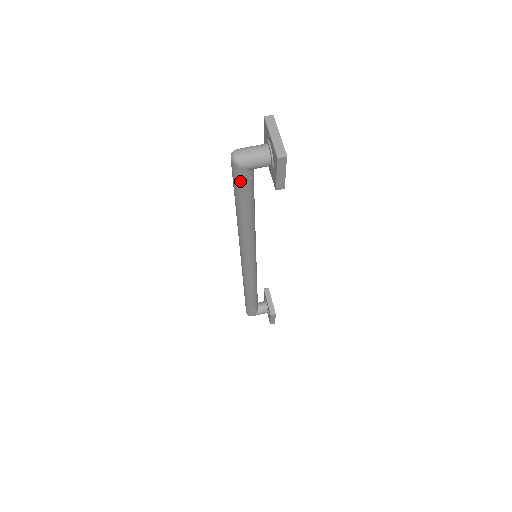
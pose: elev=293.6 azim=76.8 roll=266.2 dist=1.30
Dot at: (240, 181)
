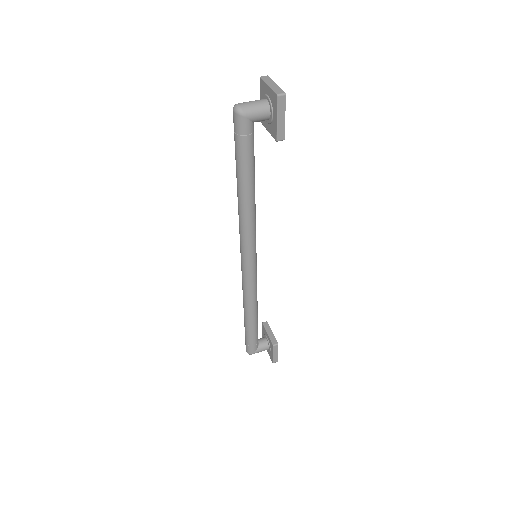
Dot at: (242, 136)
